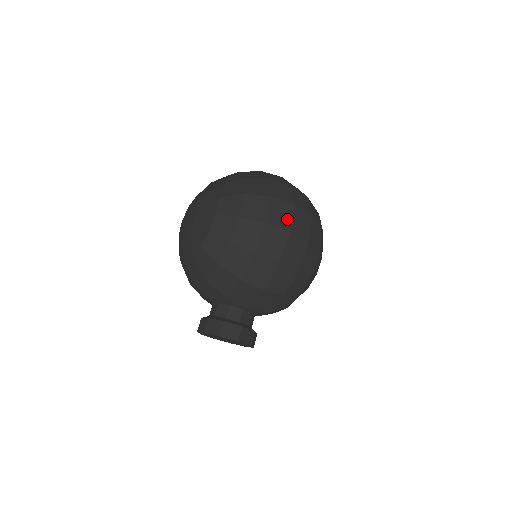
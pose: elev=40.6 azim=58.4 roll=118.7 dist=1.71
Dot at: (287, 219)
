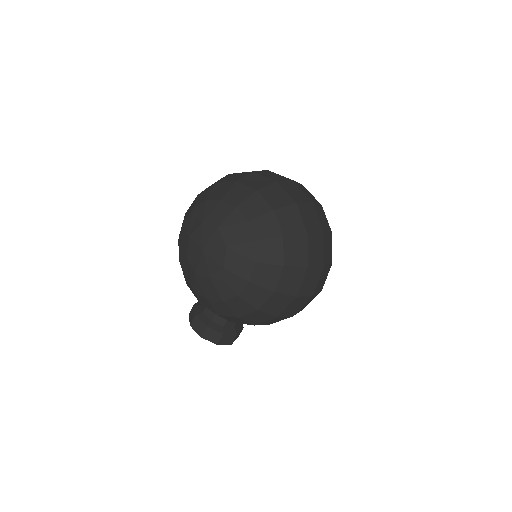
Dot at: (314, 284)
